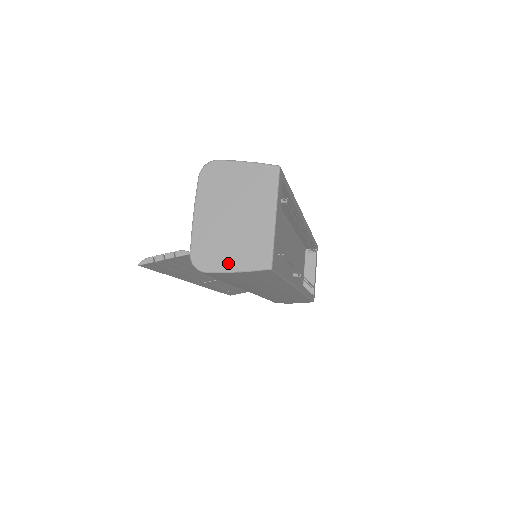
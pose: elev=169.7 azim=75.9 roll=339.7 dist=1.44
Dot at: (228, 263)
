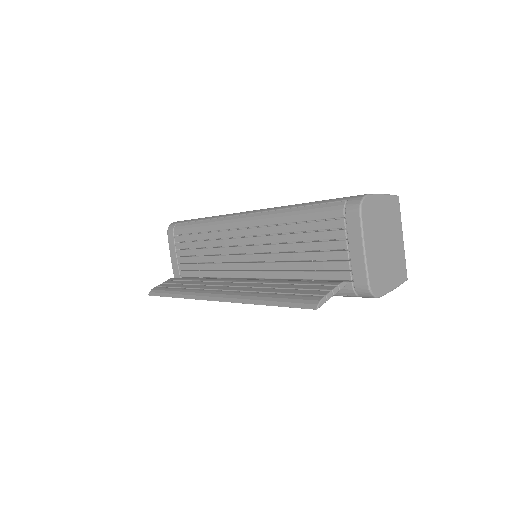
Dot at: (390, 284)
